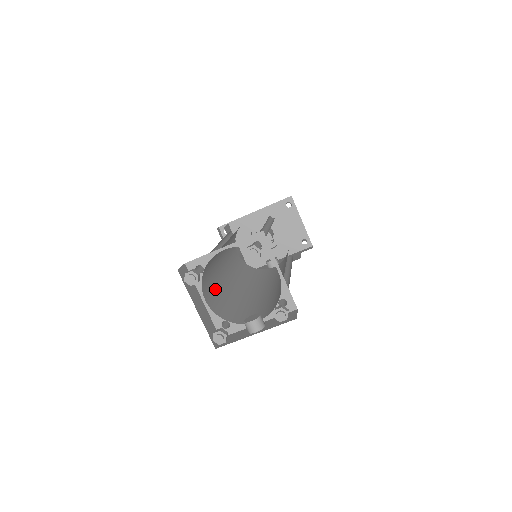
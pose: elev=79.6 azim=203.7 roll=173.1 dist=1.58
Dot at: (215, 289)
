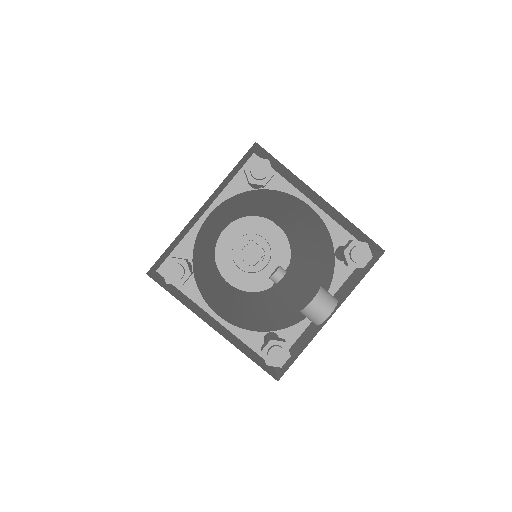
Dot at: (224, 307)
